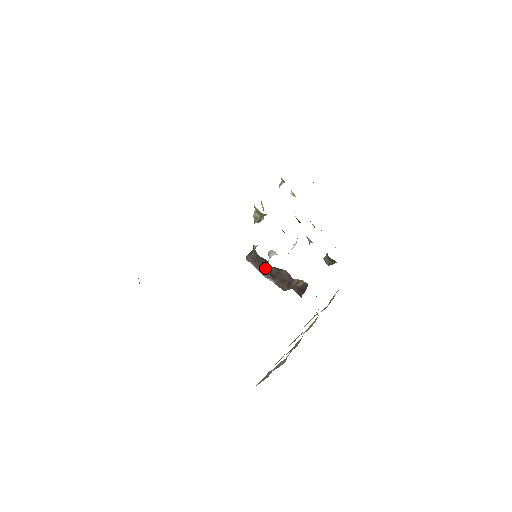
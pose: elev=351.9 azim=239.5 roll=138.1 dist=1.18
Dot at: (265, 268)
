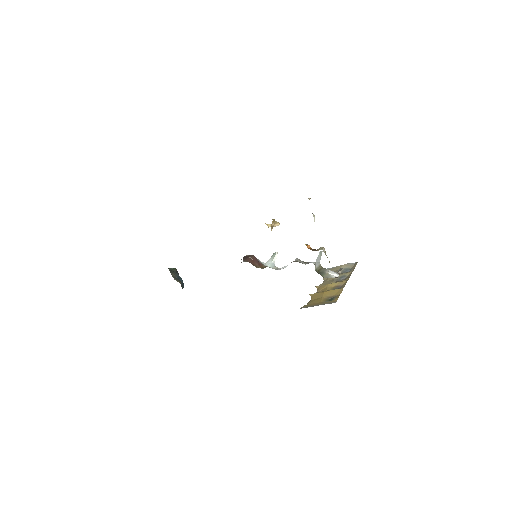
Dot at: occluded
